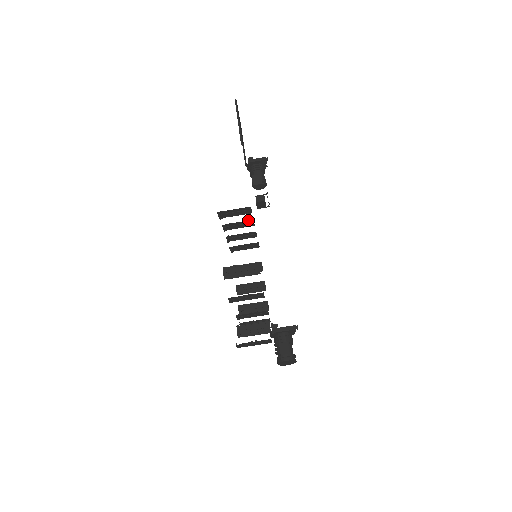
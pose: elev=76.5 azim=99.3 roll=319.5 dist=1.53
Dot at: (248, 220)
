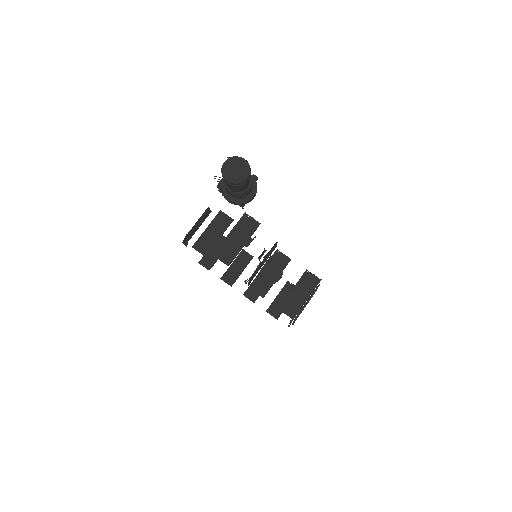
Dot at: (239, 254)
